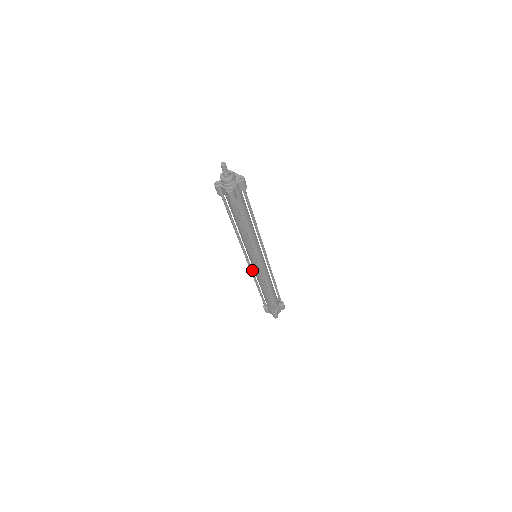
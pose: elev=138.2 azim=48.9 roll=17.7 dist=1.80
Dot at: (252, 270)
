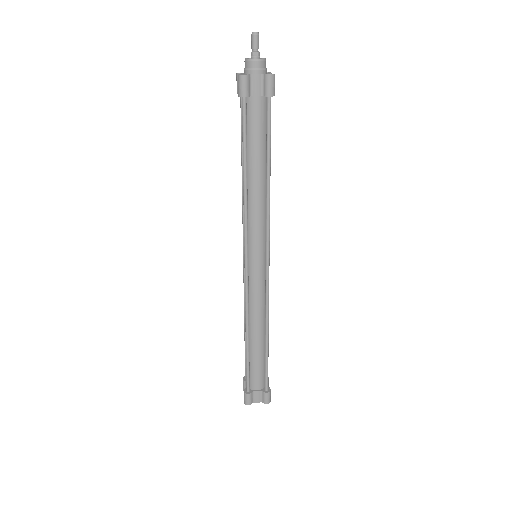
Dot at: (248, 292)
